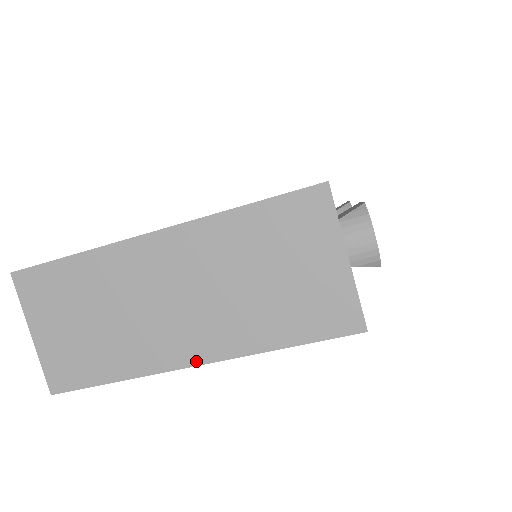
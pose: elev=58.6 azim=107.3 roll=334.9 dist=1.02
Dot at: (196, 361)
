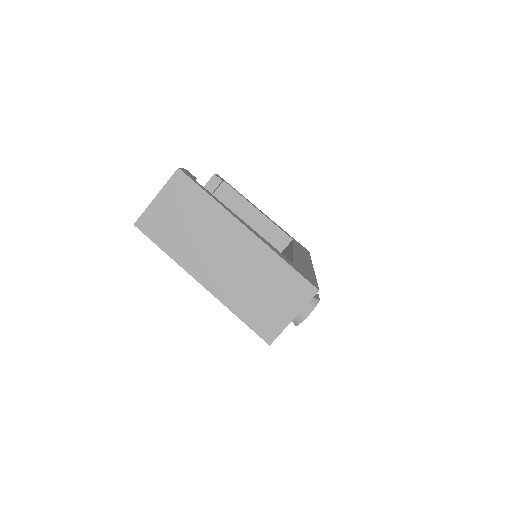
Dot at: (204, 284)
